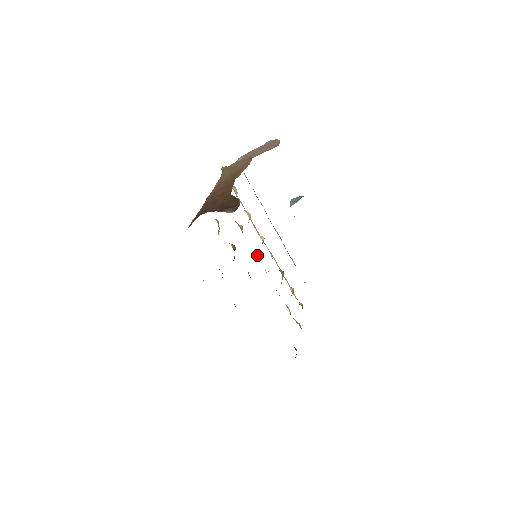
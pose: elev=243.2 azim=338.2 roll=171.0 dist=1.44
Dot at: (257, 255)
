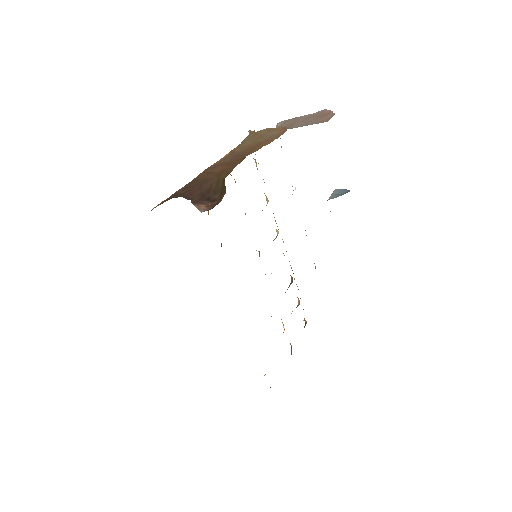
Dot at: (259, 254)
